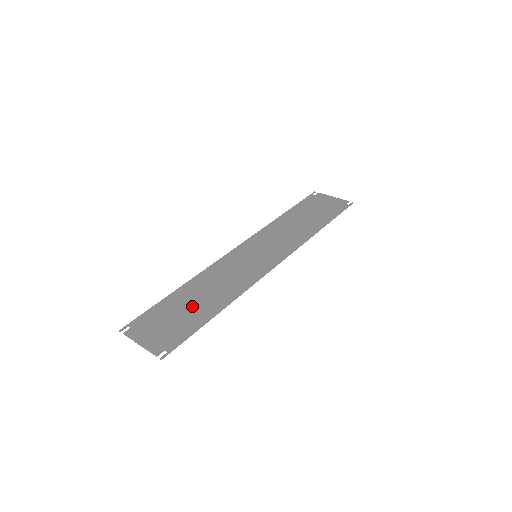
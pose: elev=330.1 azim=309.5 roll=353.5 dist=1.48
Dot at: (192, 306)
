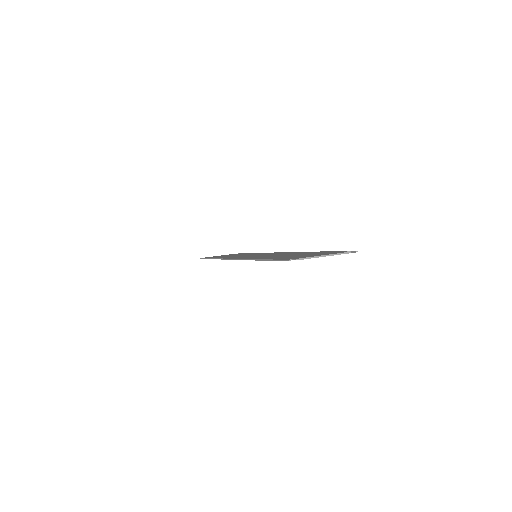
Dot at: occluded
